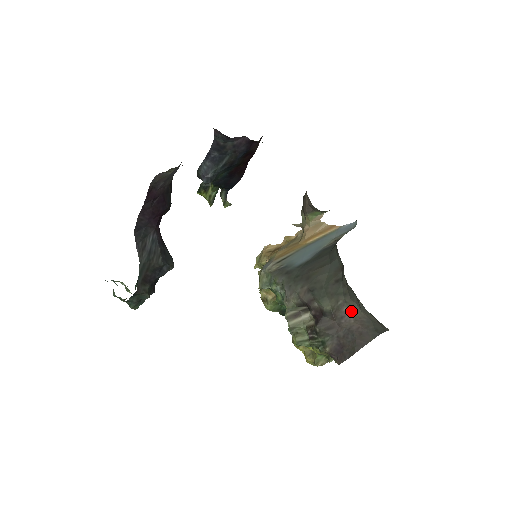
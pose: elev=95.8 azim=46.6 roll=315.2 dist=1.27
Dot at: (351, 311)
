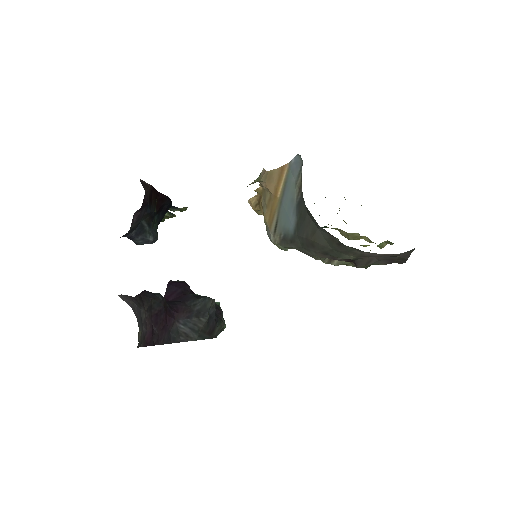
Dot at: occluded
